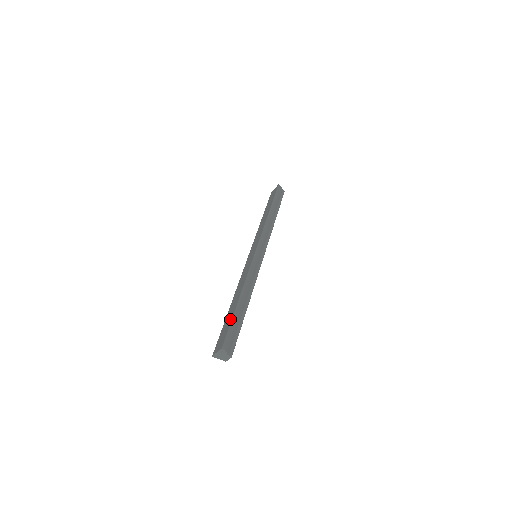
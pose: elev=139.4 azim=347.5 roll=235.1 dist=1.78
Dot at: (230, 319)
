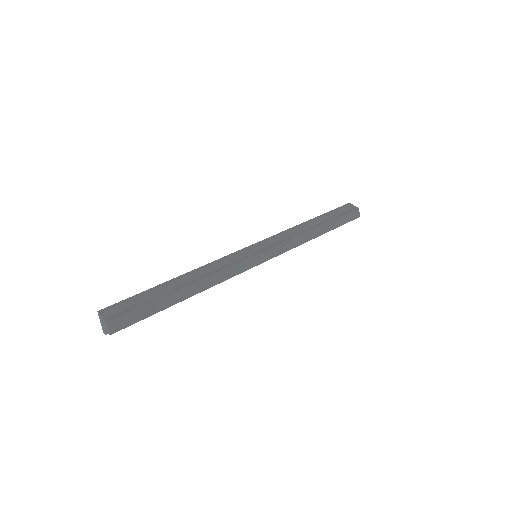
Dot at: occluded
